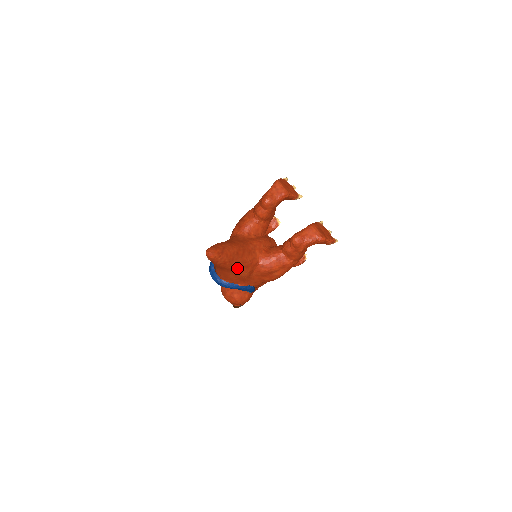
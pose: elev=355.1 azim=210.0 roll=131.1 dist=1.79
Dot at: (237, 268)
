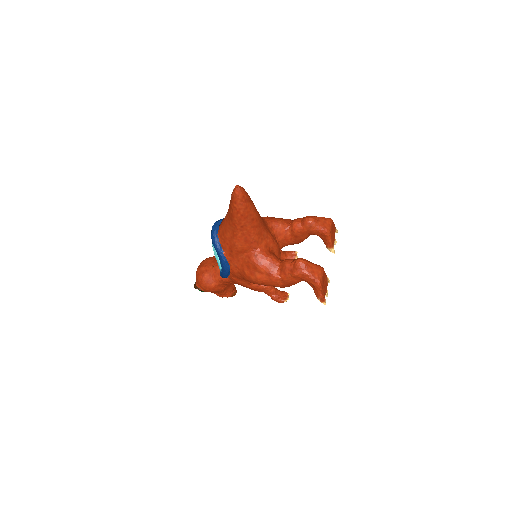
Dot at: (240, 231)
